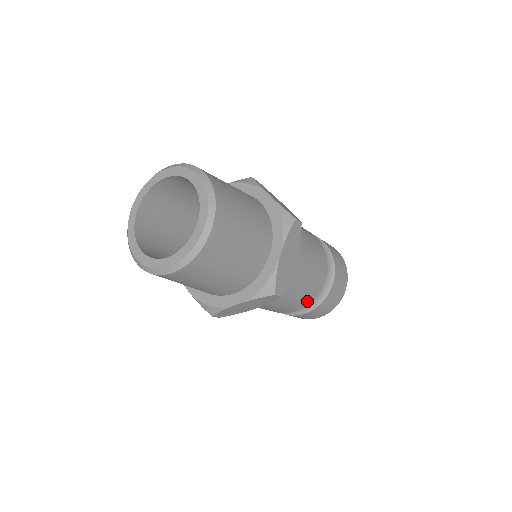
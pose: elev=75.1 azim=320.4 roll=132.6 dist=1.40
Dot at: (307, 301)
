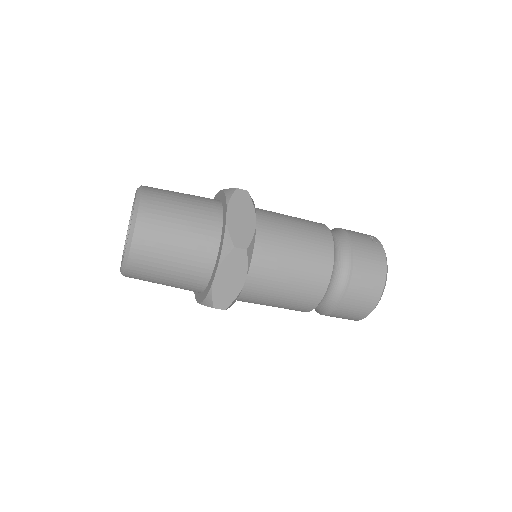
Dot at: (305, 308)
